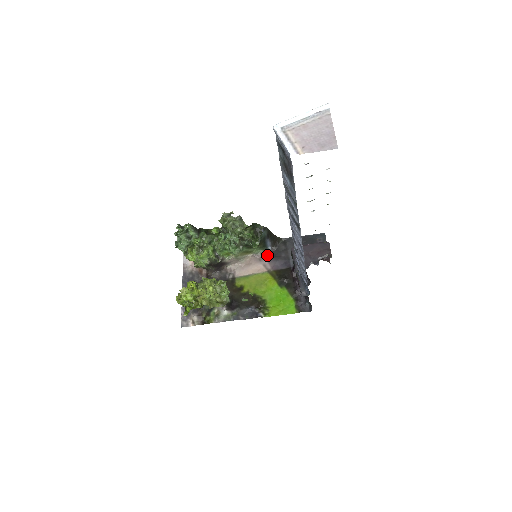
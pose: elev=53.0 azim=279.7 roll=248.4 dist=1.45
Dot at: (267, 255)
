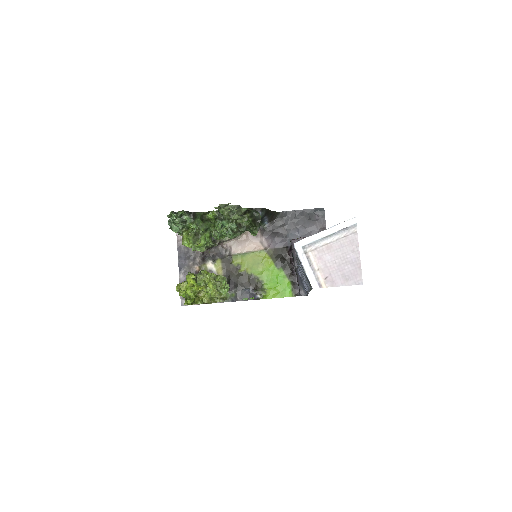
Dot at: (264, 231)
